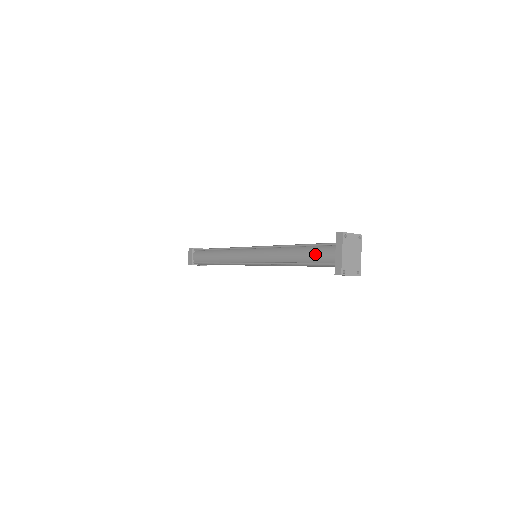
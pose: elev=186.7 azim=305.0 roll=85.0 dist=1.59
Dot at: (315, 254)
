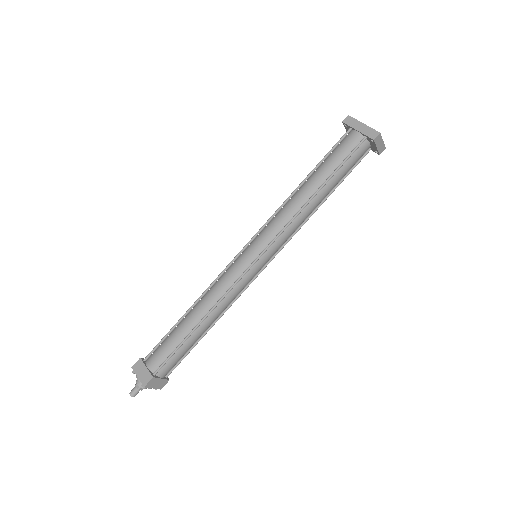
Dot at: (337, 155)
